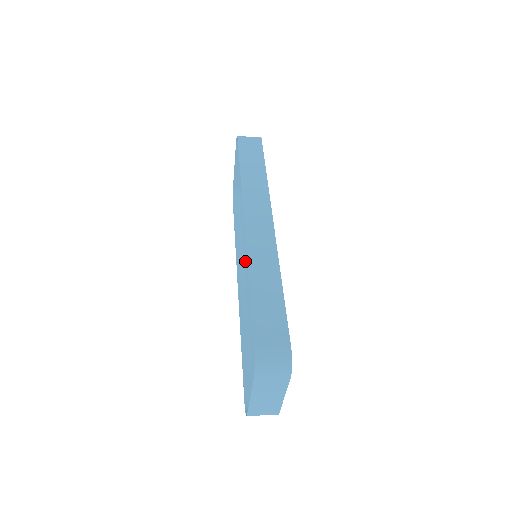
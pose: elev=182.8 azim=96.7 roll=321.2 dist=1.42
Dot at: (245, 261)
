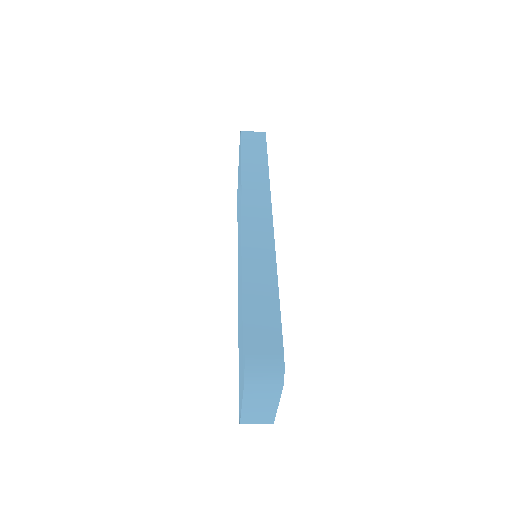
Dot at: occluded
